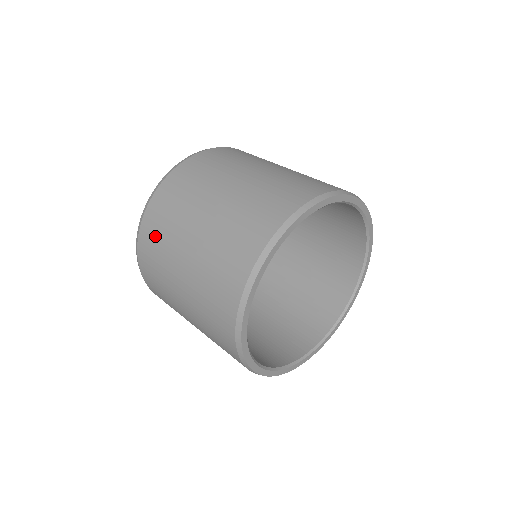
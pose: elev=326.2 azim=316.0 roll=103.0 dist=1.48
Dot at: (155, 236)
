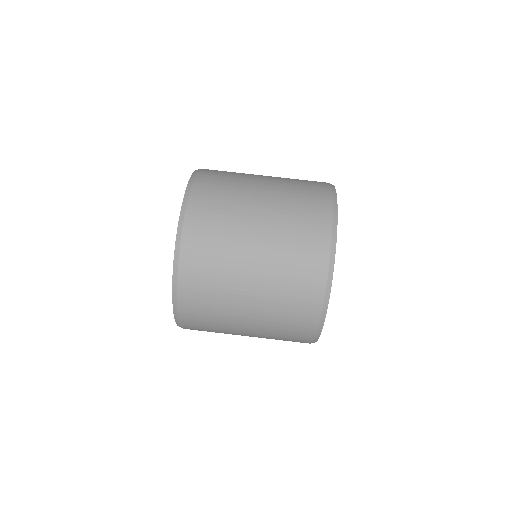
Dot at: (204, 272)
